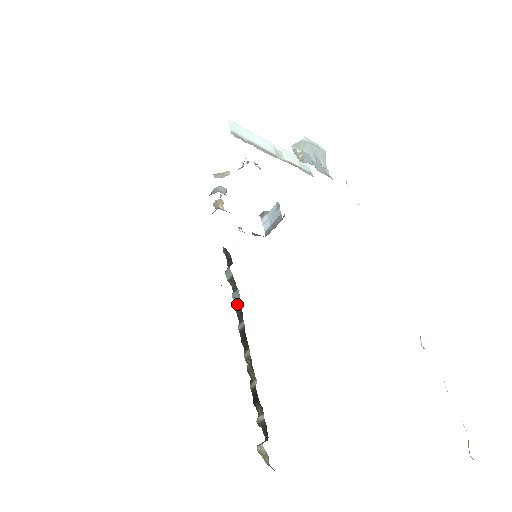
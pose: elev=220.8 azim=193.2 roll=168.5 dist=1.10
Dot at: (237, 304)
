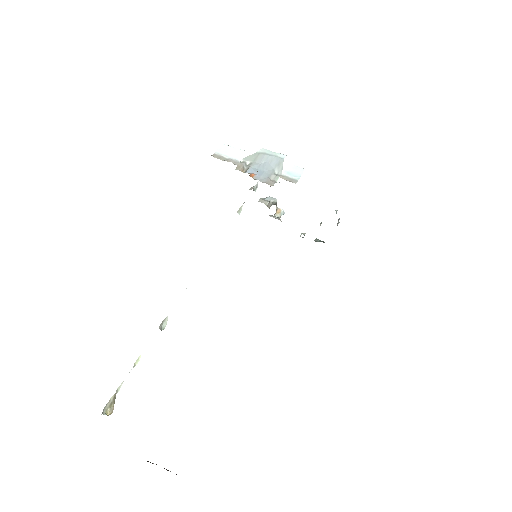
Dot at: occluded
